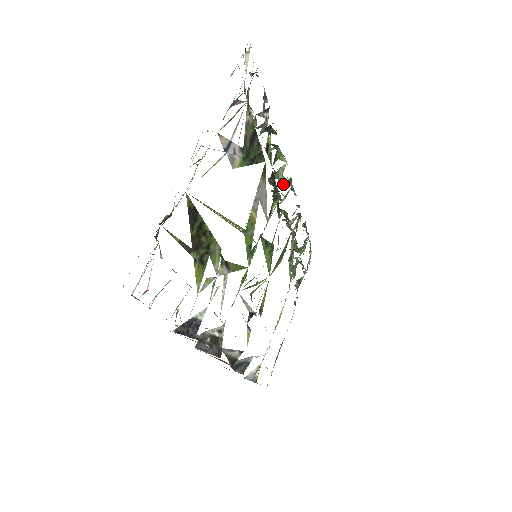
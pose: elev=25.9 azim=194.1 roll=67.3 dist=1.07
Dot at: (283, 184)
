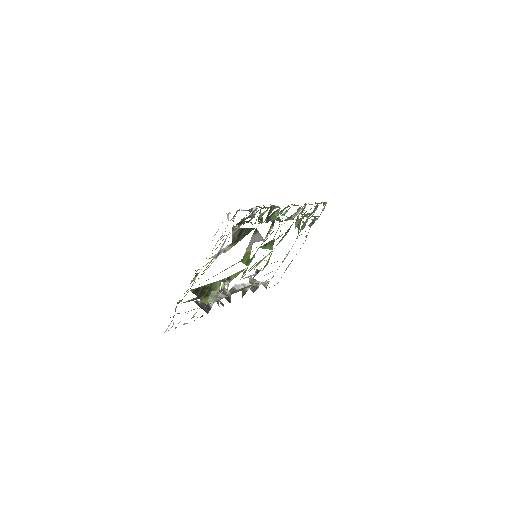
Dot at: (280, 214)
